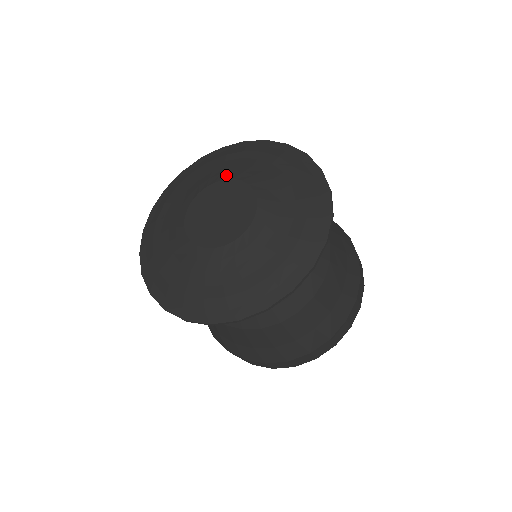
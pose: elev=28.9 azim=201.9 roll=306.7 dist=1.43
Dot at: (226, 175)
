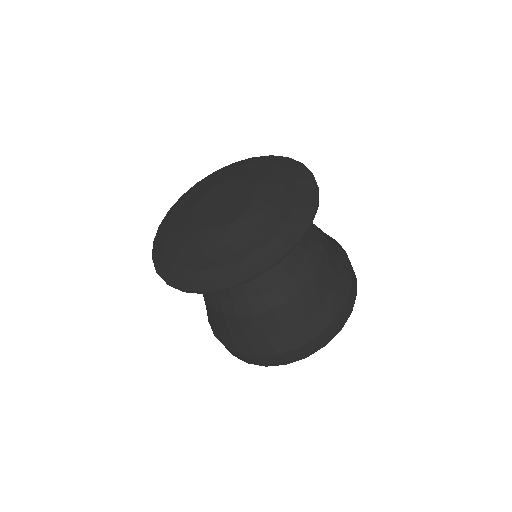
Dot at: (199, 197)
